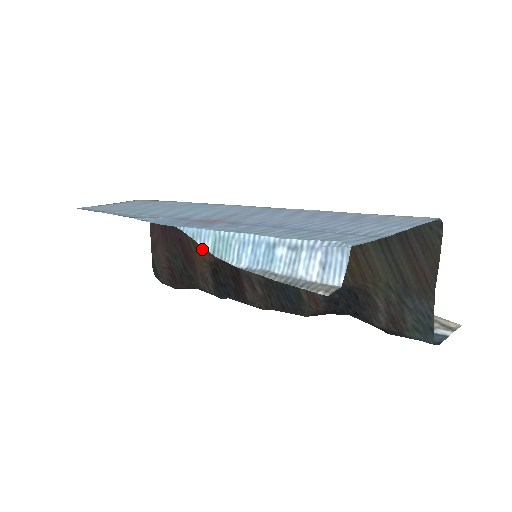
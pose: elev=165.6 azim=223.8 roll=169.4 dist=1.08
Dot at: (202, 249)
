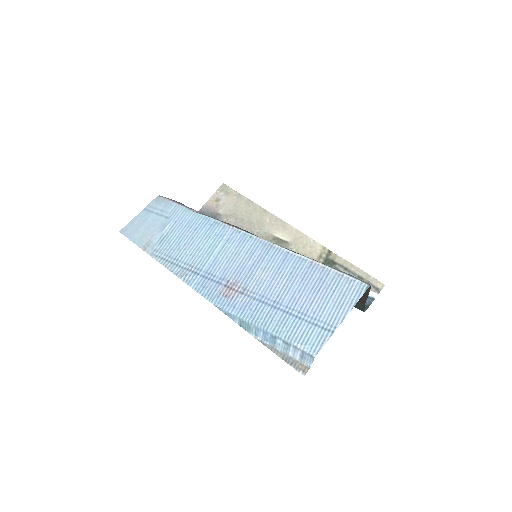
Dot at: occluded
